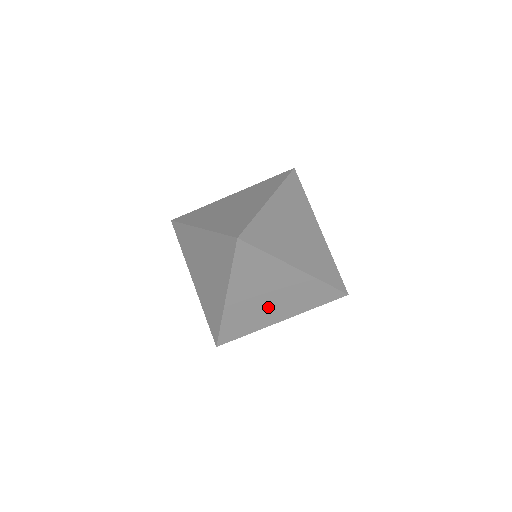
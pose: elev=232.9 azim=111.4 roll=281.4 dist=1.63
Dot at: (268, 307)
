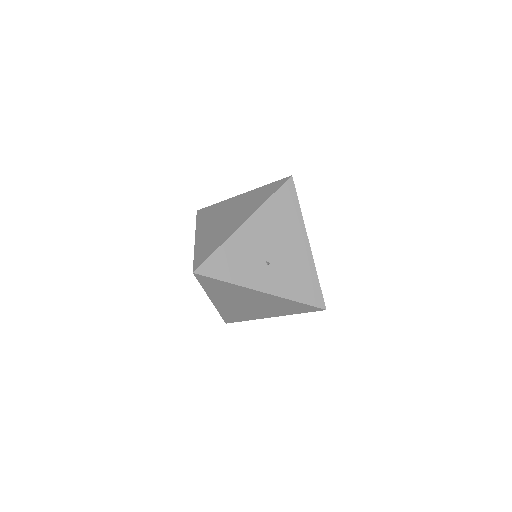
Dot at: (264, 263)
